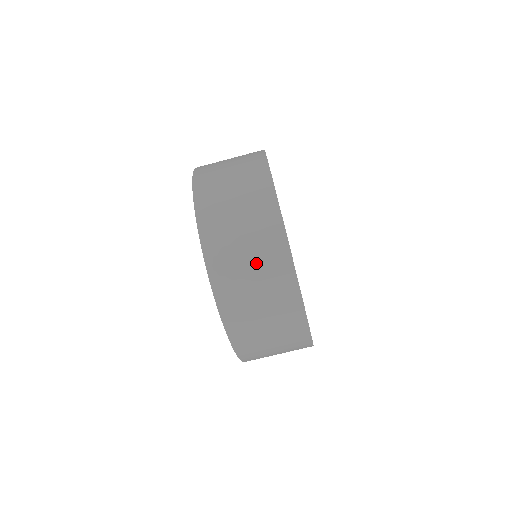
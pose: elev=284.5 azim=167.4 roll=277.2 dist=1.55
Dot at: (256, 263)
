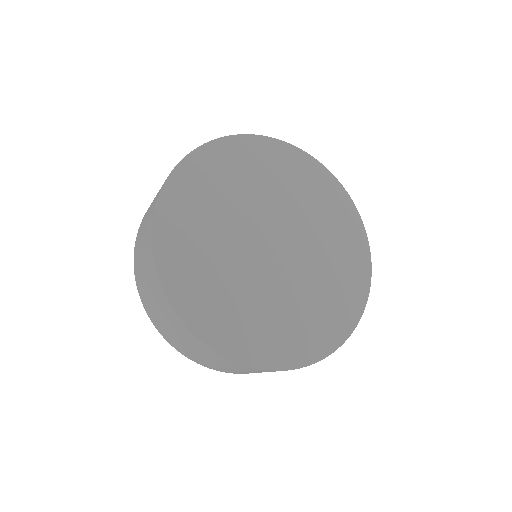
Dot at: occluded
